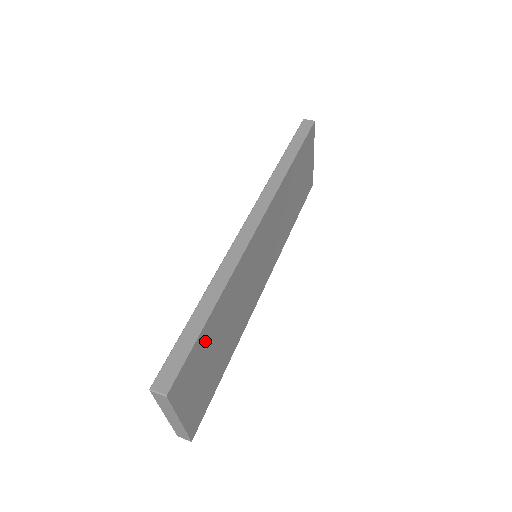
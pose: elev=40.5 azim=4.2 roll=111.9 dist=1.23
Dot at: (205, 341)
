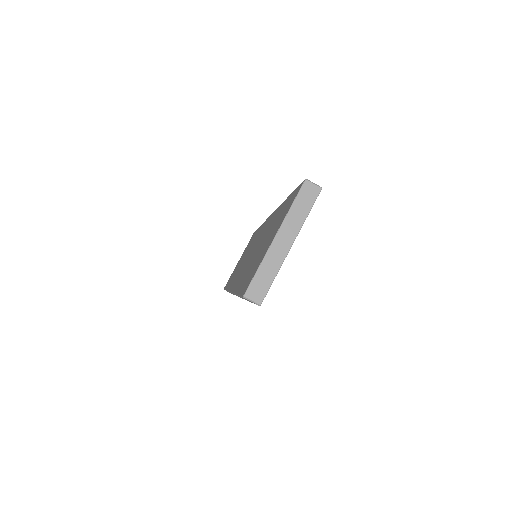
Dot at: occluded
